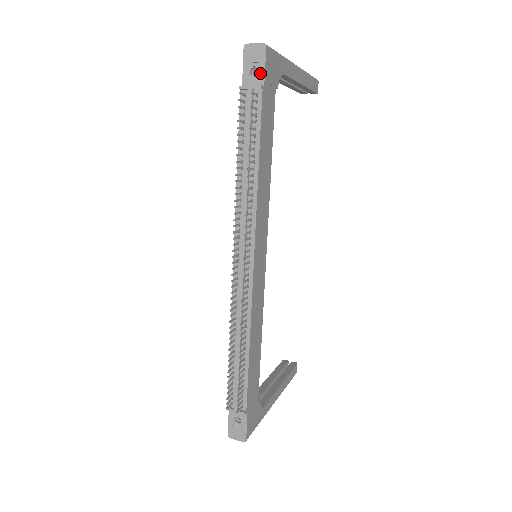
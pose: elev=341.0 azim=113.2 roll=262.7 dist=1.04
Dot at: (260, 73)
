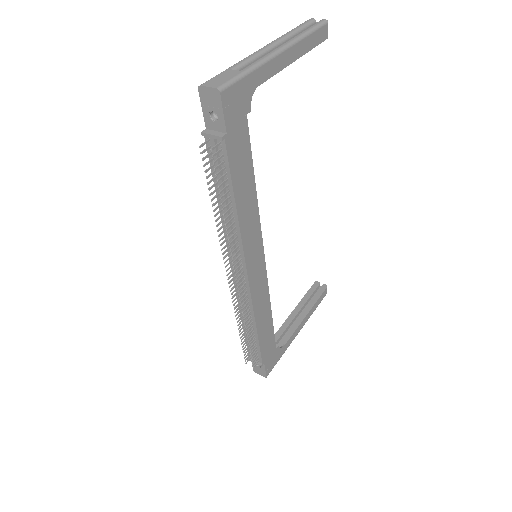
Dot at: (220, 119)
